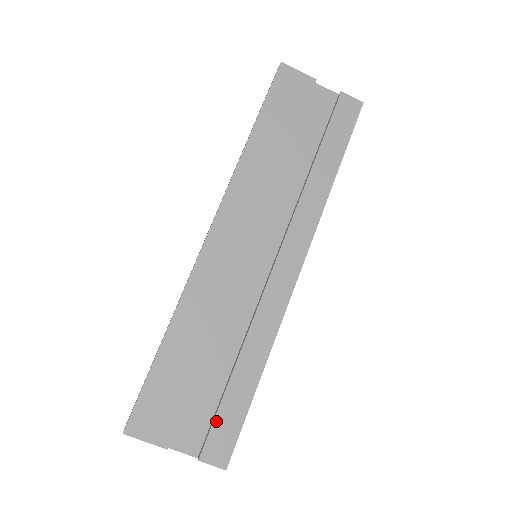
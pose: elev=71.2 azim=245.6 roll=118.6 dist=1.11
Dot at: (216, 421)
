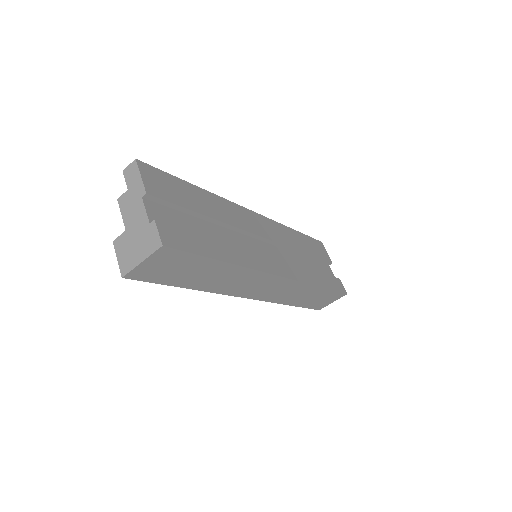
Dot at: (185, 231)
